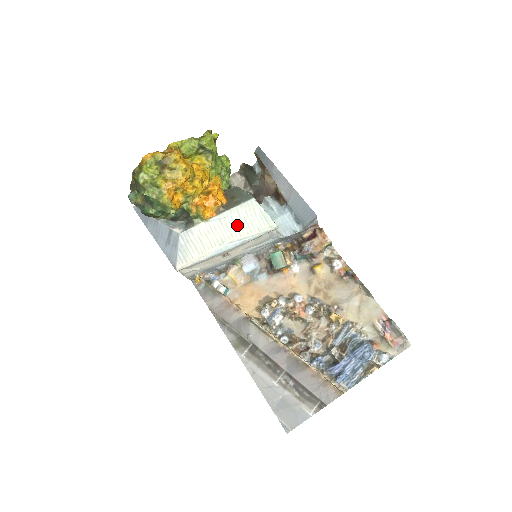
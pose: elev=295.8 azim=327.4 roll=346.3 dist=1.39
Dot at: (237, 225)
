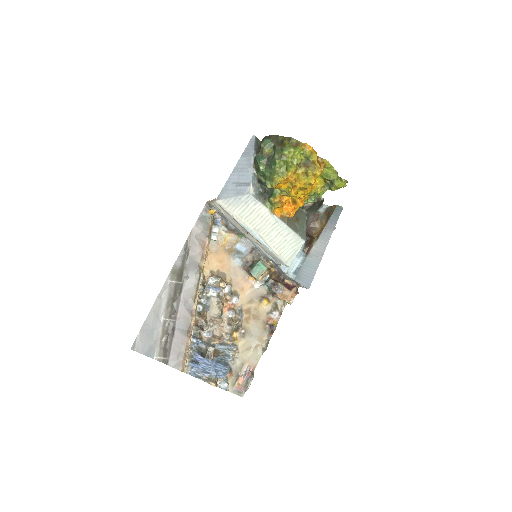
Dot at: (277, 236)
